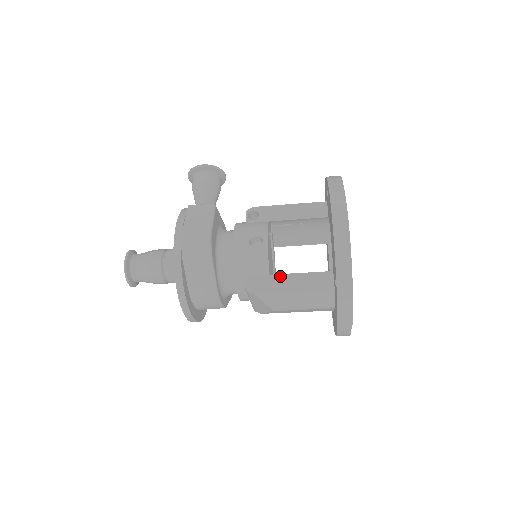
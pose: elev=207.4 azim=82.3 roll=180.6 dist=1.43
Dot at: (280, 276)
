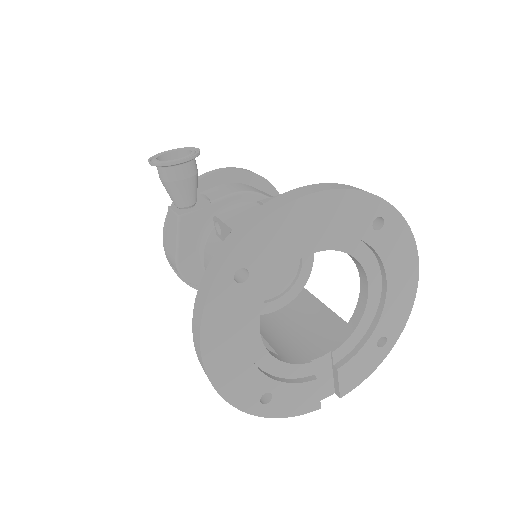
Dot at: occluded
